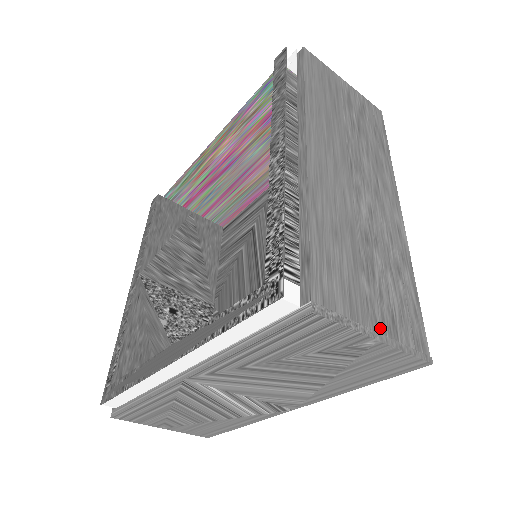
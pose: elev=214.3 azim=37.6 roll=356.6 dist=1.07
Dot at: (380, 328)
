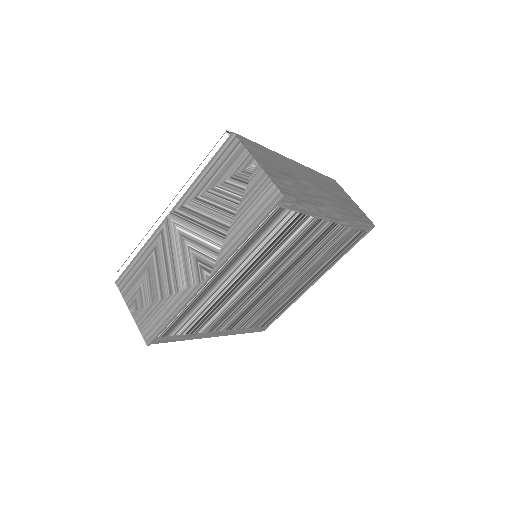
Dot at: (263, 166)
